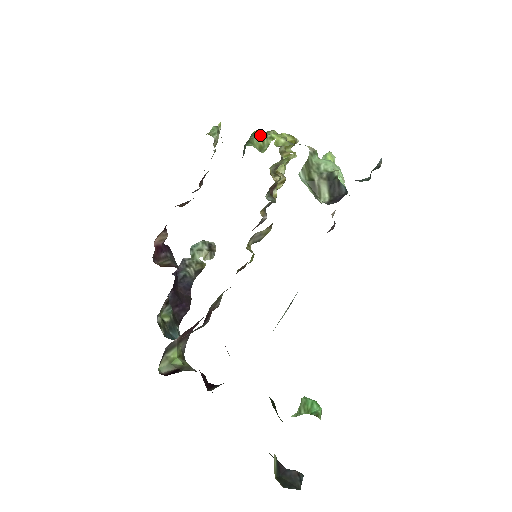
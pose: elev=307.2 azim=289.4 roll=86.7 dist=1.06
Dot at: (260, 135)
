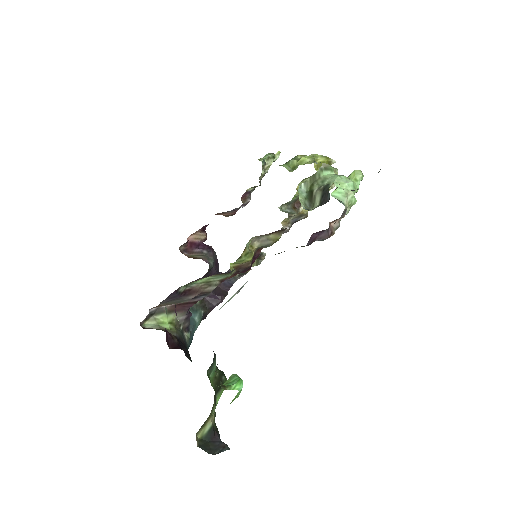
Dot at: (300, 158)
